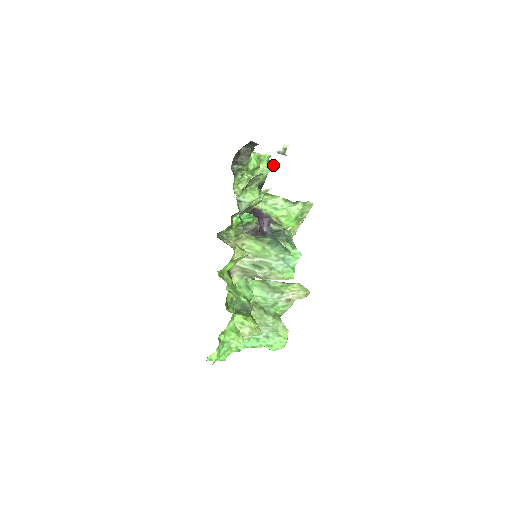
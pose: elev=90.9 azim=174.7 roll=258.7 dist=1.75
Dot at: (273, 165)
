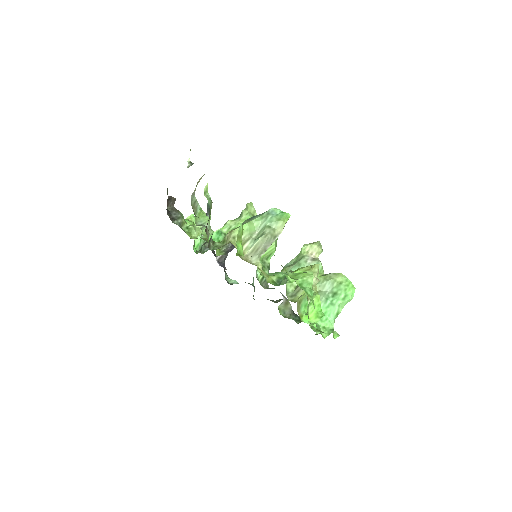
Dot at: occluded
